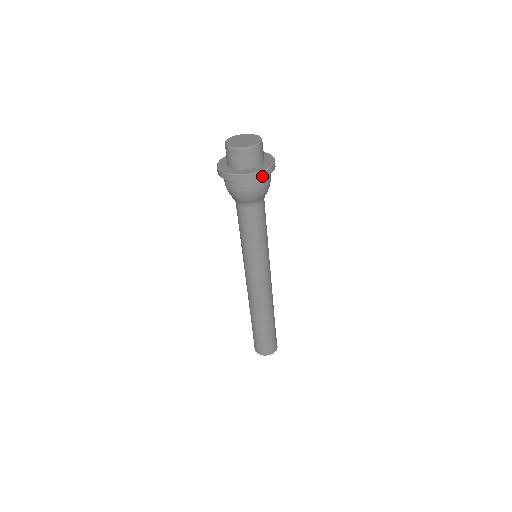
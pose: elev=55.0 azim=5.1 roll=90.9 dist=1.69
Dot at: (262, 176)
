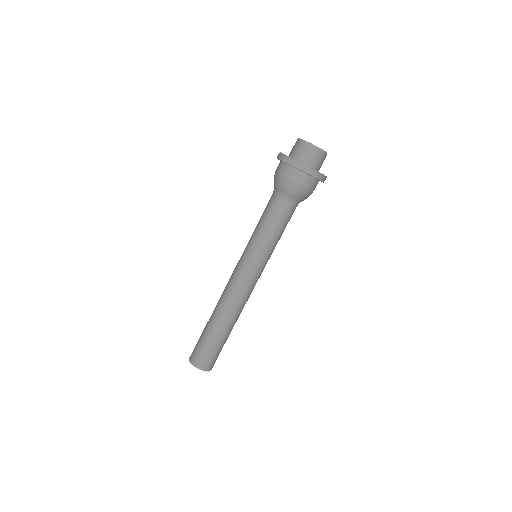
Dot at: (320, 179)
